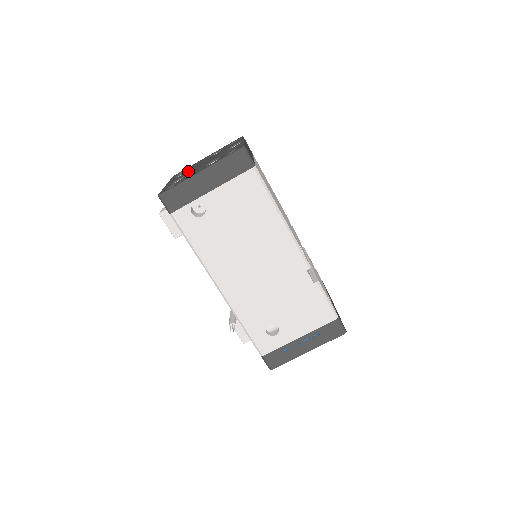
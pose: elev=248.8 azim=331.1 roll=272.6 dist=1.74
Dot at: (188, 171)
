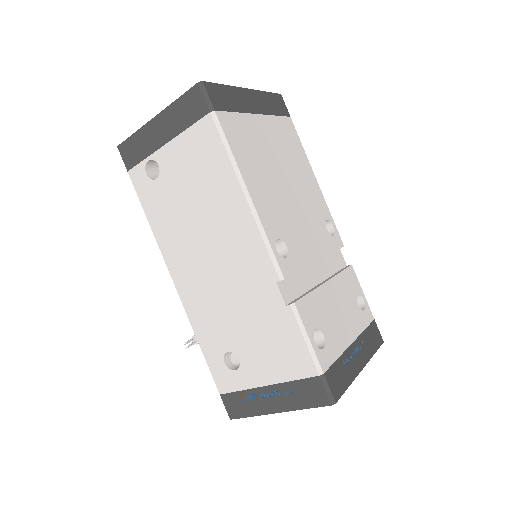
Dot at: occluded
